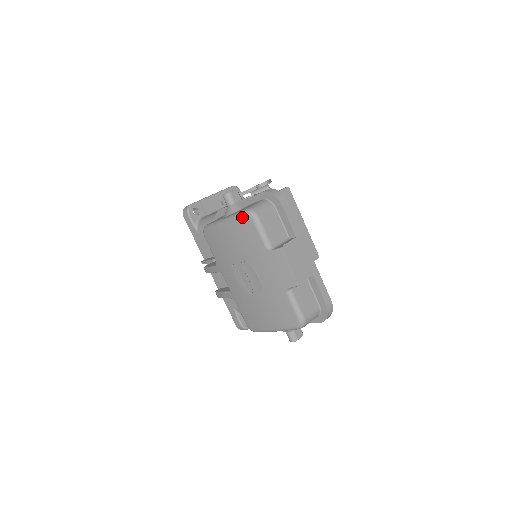
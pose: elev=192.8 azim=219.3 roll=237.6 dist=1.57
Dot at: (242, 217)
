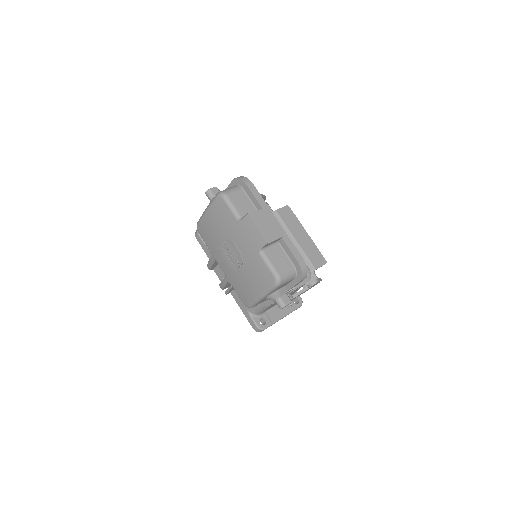
Dot at: (216, 200)
